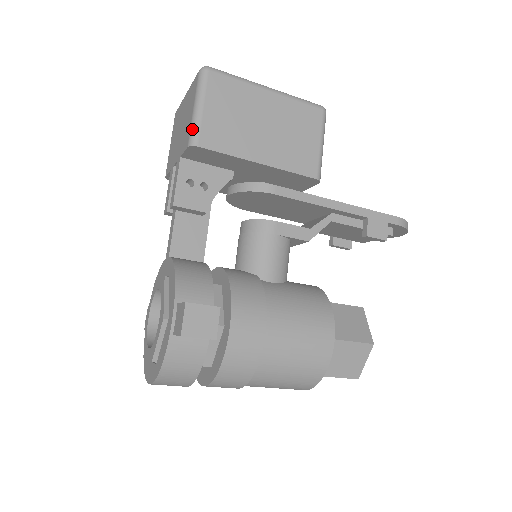
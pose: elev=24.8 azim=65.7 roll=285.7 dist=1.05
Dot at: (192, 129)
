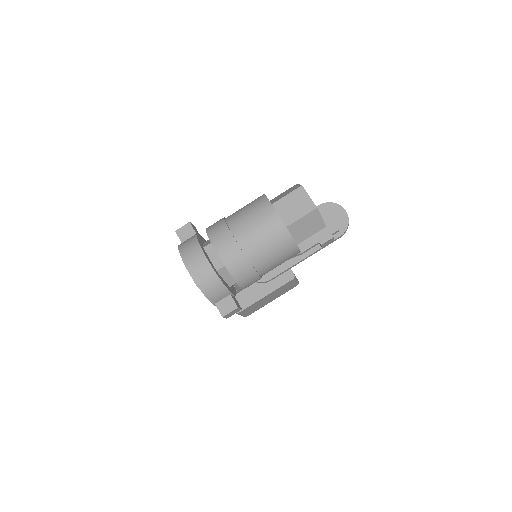
Dot at: occluded
